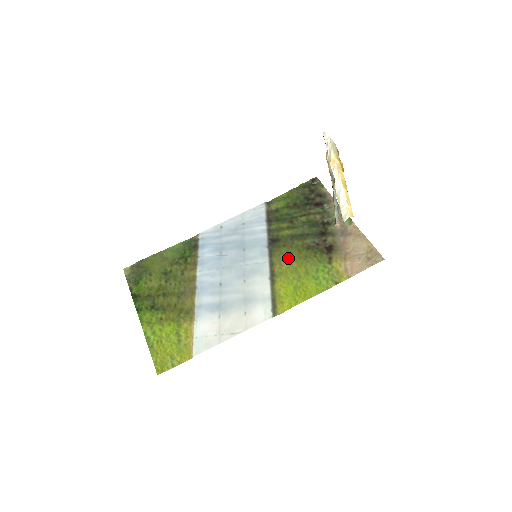
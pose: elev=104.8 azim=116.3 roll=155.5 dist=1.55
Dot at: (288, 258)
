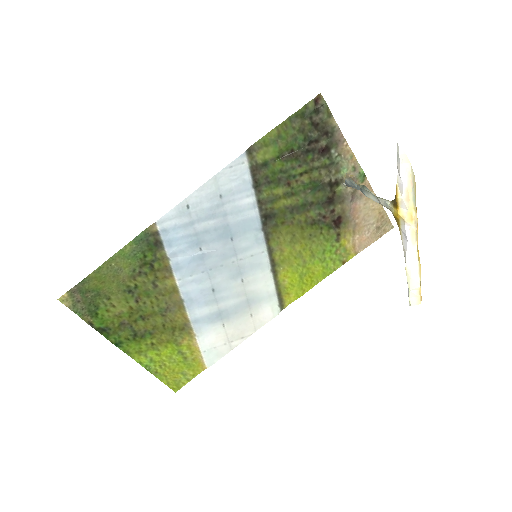
Dot at: (290, 241)
